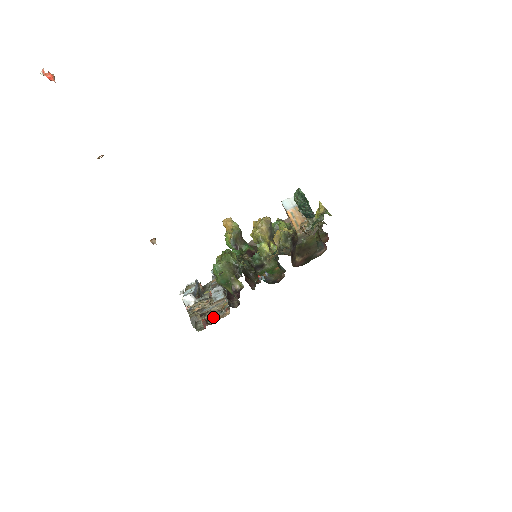
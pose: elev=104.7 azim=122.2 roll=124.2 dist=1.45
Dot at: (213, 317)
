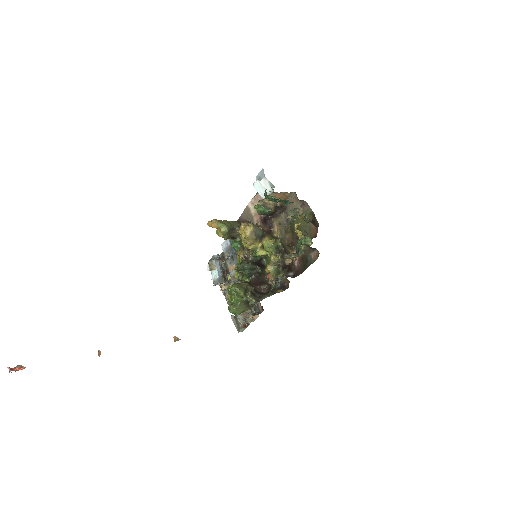
Dot at: (247, 317)
